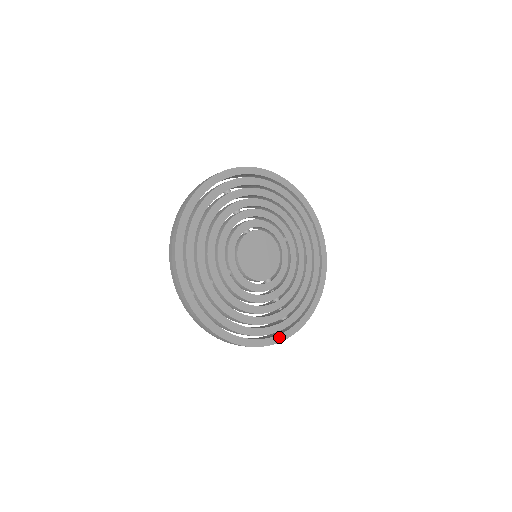
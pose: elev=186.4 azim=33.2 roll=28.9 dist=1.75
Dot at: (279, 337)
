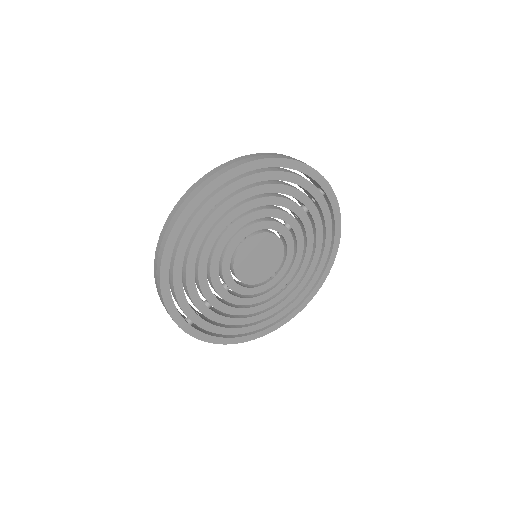
Dot at: (287, 318)
